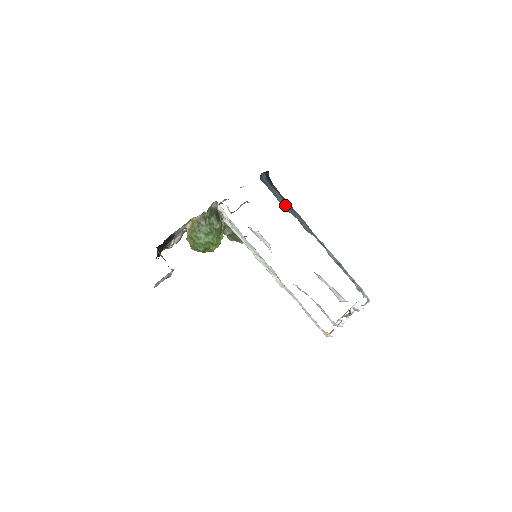
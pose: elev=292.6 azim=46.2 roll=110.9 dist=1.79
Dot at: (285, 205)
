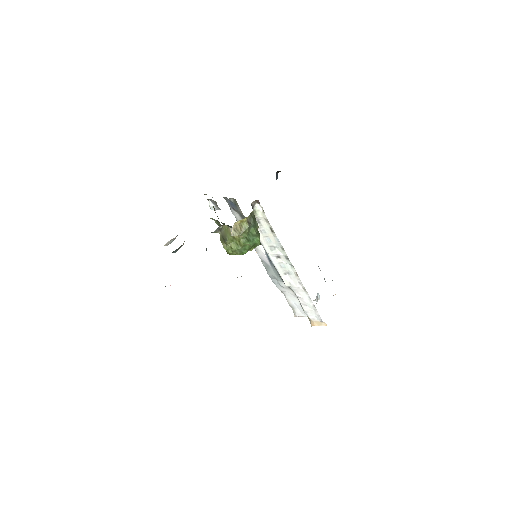
Dot at: occluded
